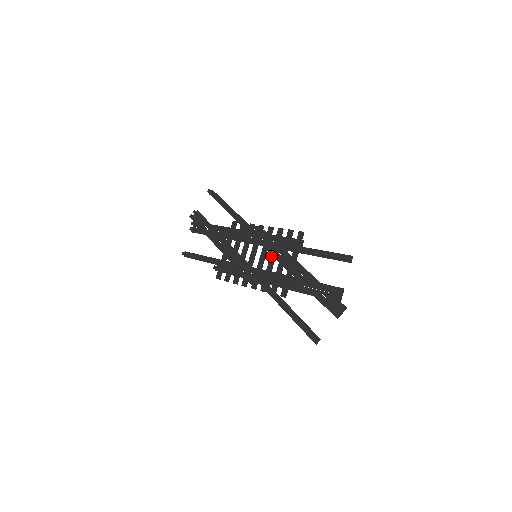
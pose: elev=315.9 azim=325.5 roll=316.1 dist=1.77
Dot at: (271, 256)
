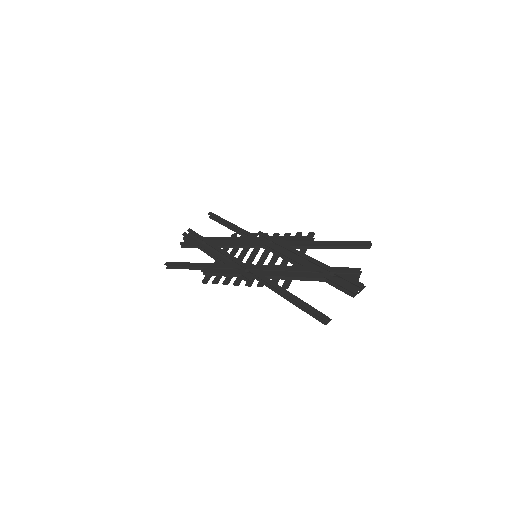
Dot at: (274, 255)
